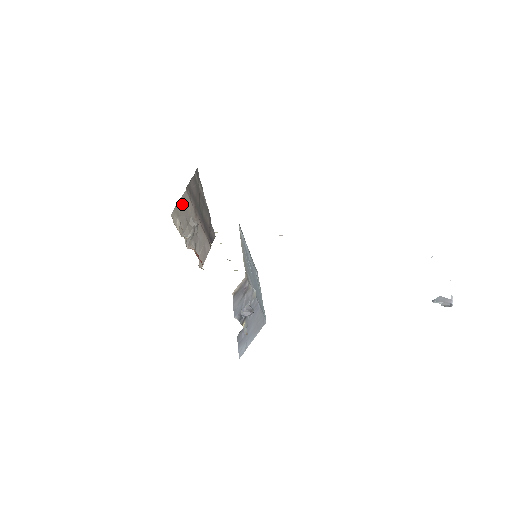
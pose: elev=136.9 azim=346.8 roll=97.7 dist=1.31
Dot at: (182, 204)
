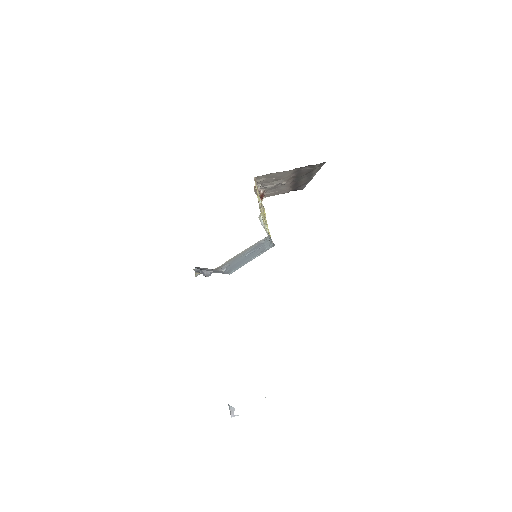
Dot at: (278, 174)
